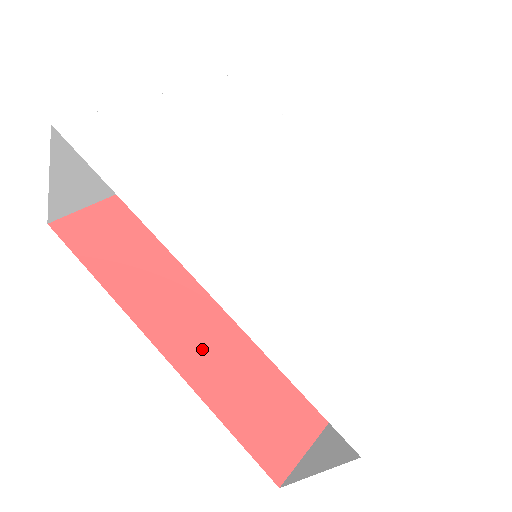
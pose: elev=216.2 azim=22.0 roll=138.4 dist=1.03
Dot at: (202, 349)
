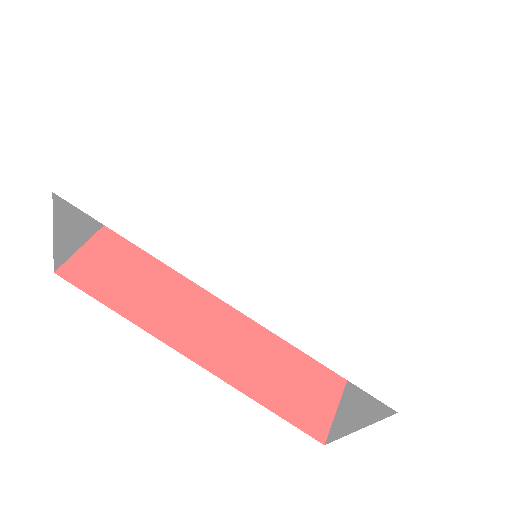
Dot at: (228, 349)
